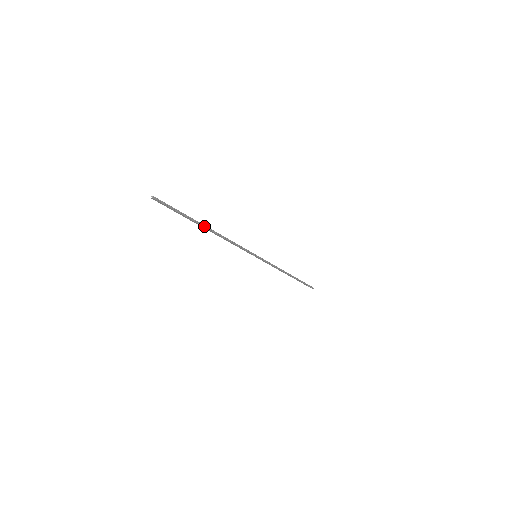
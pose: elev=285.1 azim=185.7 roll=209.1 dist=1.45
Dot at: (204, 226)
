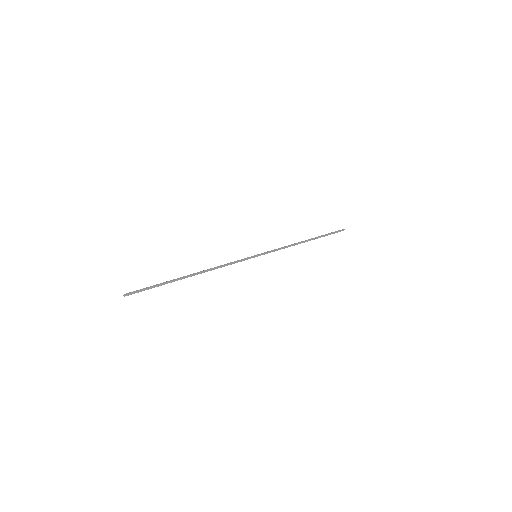
Dot at: (186, 277)
